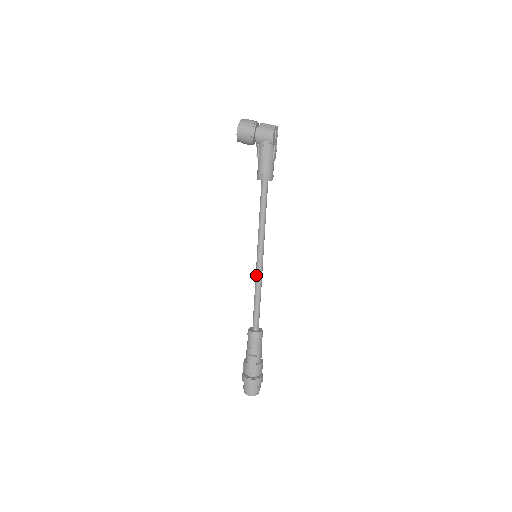
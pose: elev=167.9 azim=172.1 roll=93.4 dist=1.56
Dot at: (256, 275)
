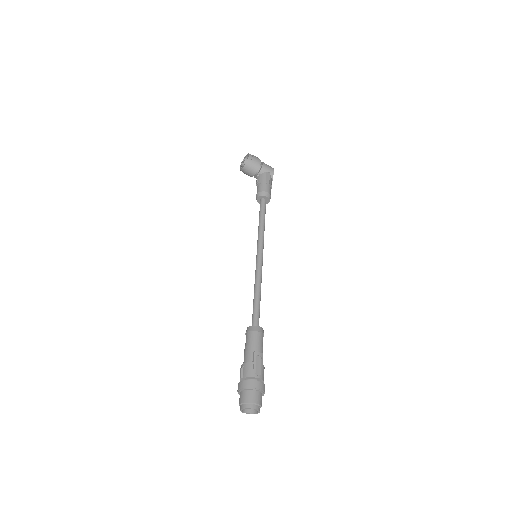
Dot at: (257, 271)
